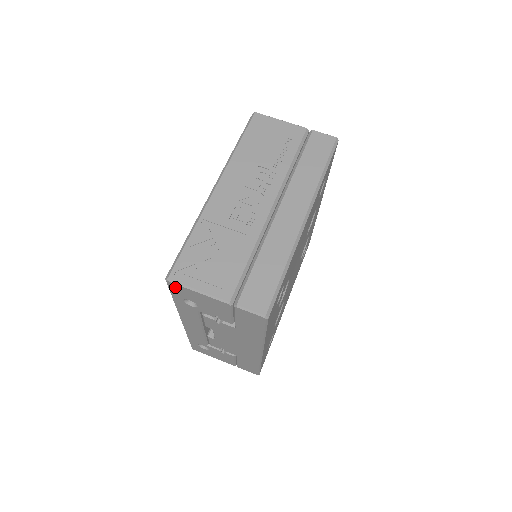
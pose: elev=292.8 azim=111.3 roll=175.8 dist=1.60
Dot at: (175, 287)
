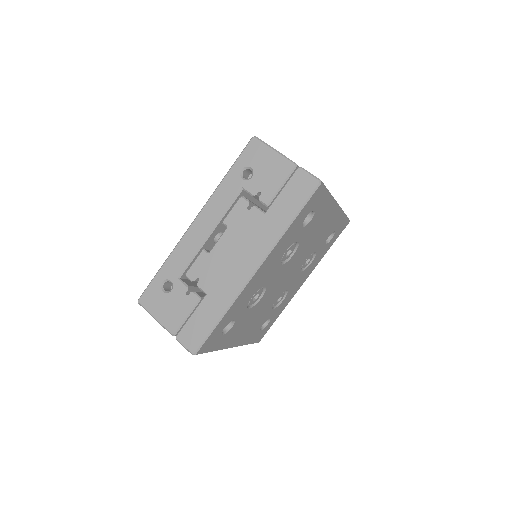
Dot at: (254, 146)
